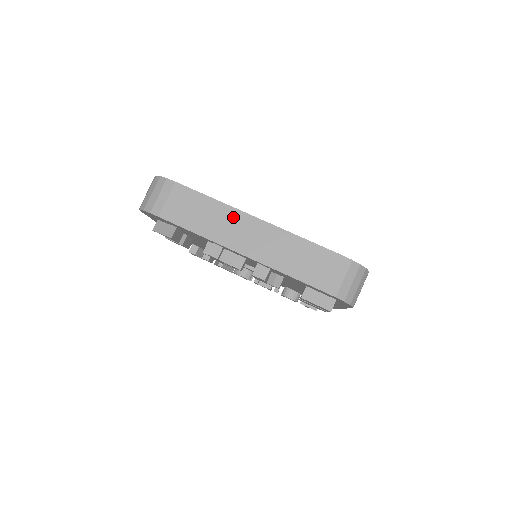
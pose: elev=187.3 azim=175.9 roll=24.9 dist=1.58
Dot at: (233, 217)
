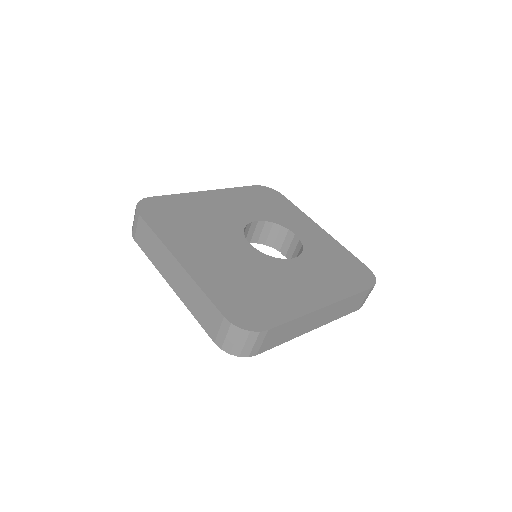
Dot at: (166, 255)
